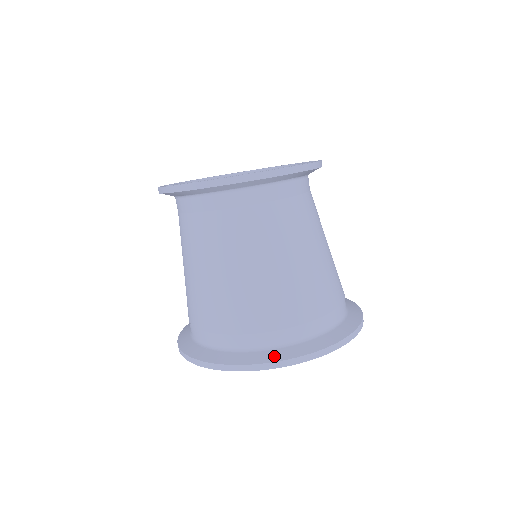
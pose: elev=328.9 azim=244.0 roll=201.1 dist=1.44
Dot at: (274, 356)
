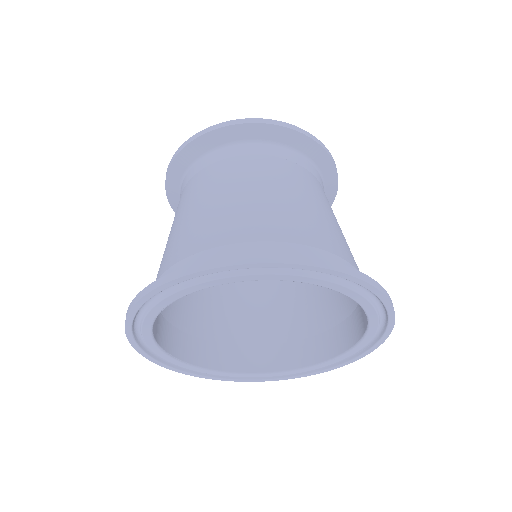
Dot at: occluded
